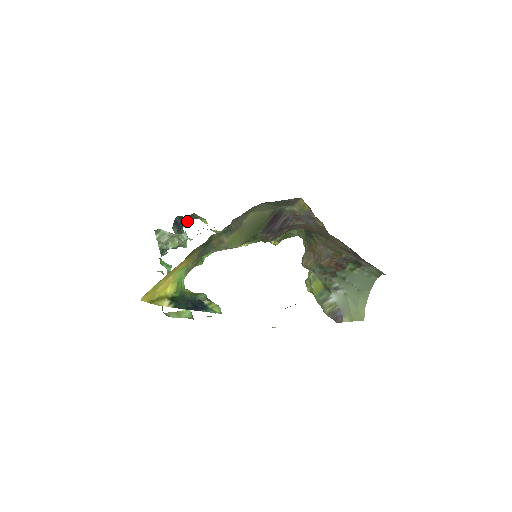
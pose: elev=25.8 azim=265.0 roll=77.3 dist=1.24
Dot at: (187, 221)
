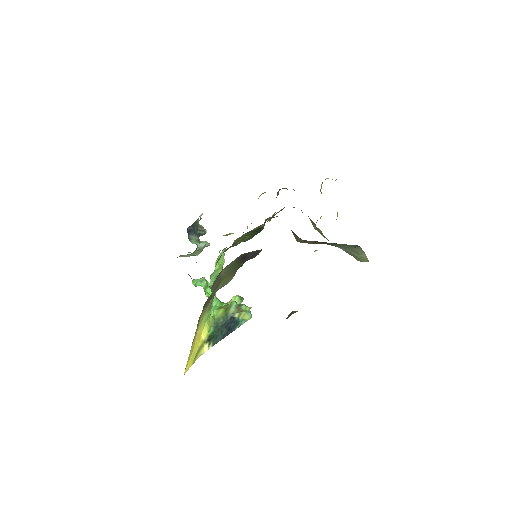
Dot at: (198, 218)
